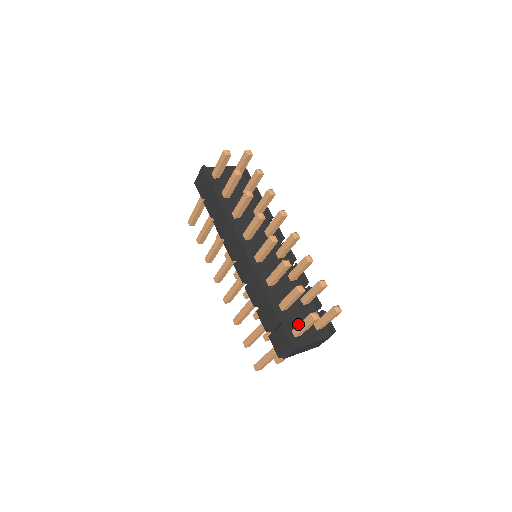
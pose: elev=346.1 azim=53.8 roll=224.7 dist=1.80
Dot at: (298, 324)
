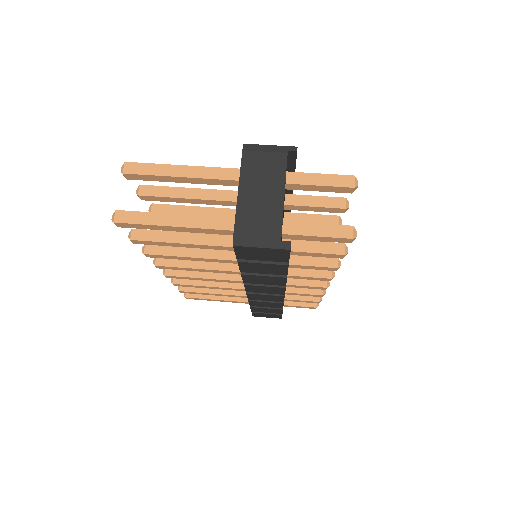
Dot at: (292, 306)
